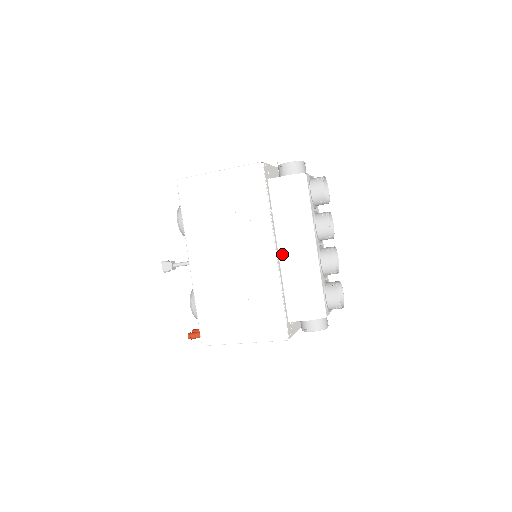
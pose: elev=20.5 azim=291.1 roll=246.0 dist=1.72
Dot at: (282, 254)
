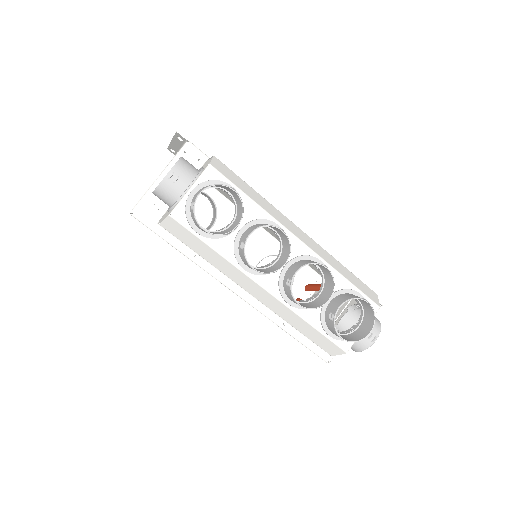
Dot at: occluded
